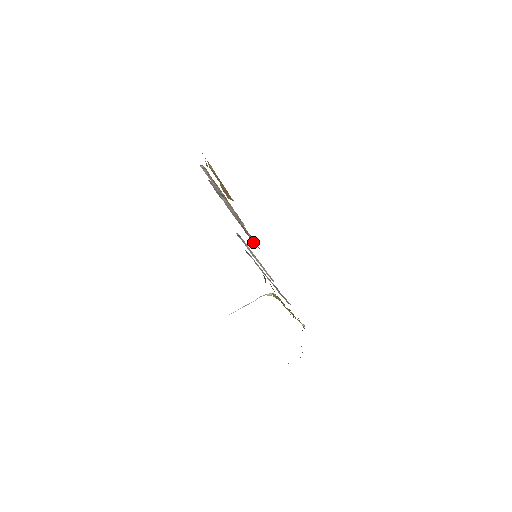
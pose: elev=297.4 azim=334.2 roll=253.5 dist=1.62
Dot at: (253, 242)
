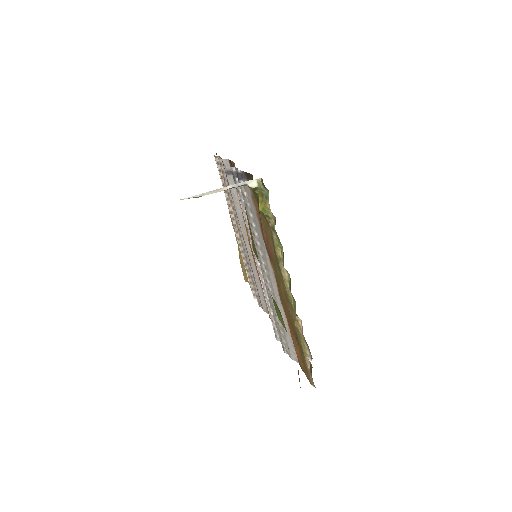
Dot at: (262, 303)
